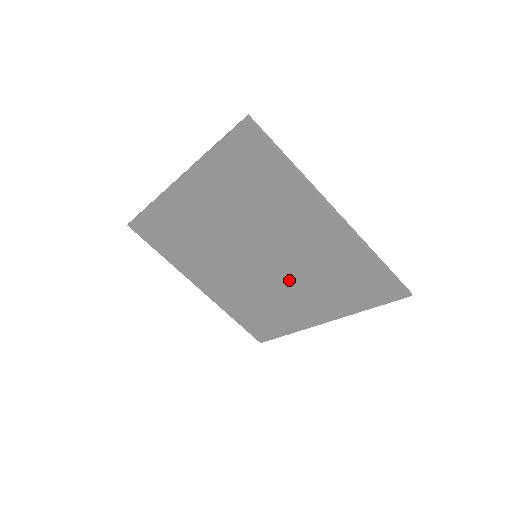
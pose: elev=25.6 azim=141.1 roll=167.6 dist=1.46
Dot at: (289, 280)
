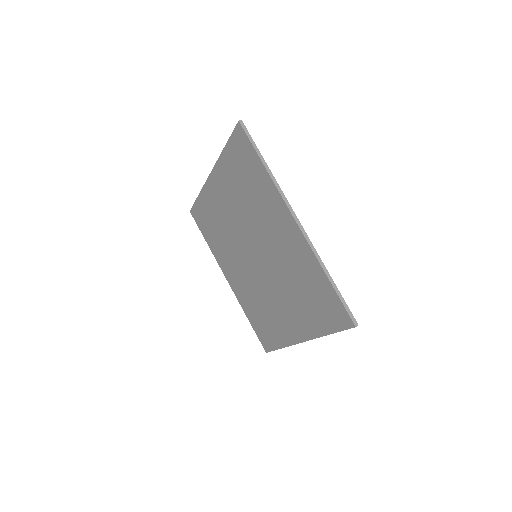
Dot at: (276, 286)
